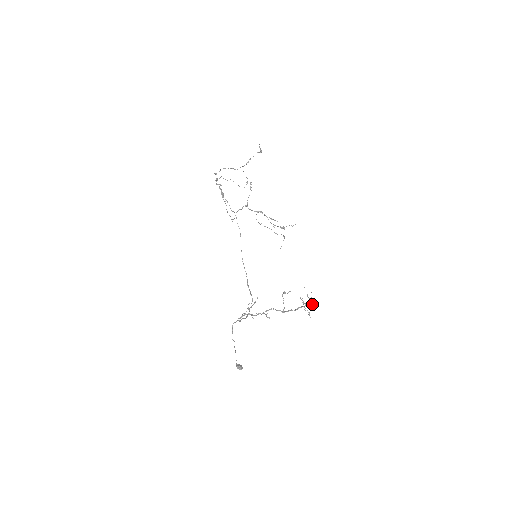
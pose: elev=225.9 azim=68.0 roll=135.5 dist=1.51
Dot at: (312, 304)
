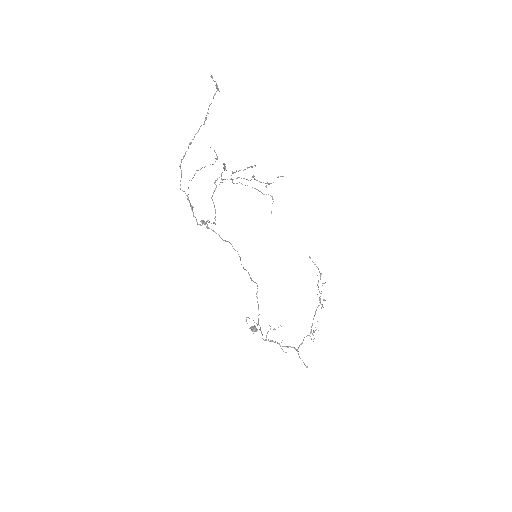
Dot at: occluded
